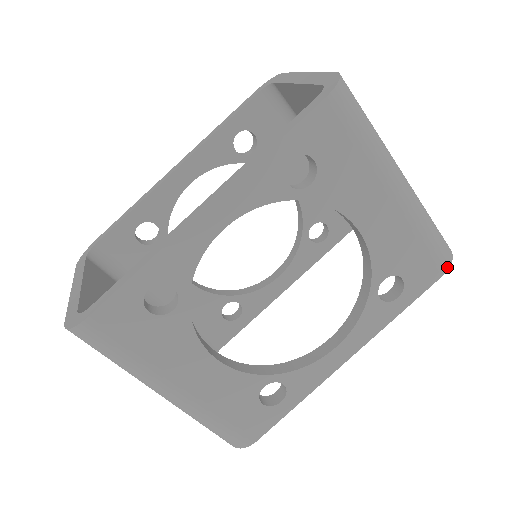
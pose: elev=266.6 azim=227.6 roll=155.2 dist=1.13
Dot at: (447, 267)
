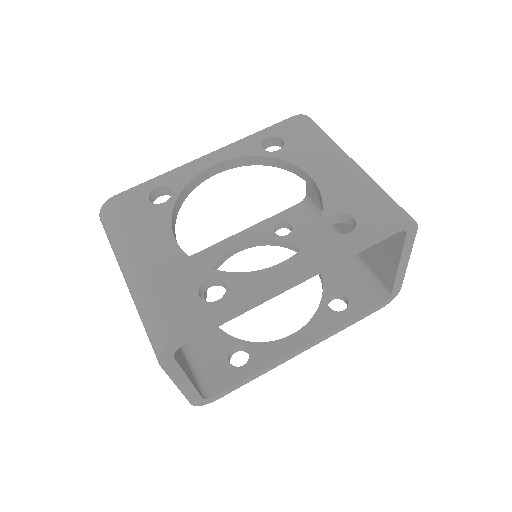
Dot at: (404, 219)
